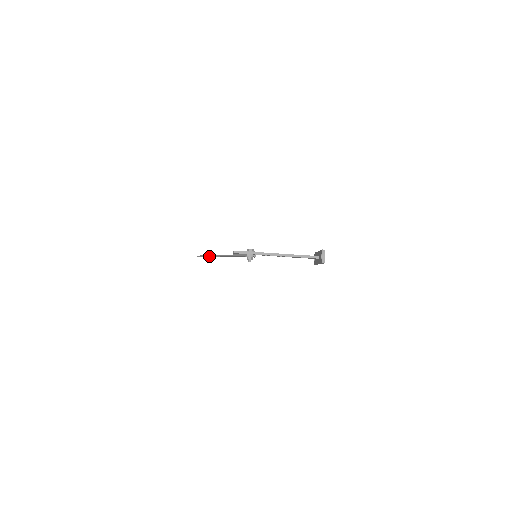
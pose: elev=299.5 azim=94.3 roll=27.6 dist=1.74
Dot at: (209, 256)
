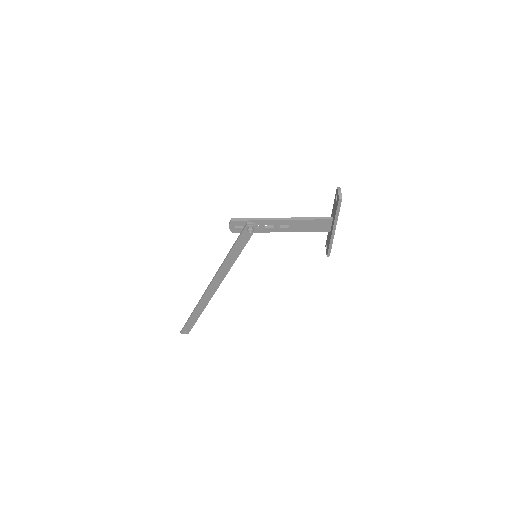
Dot at: (196, 305)
